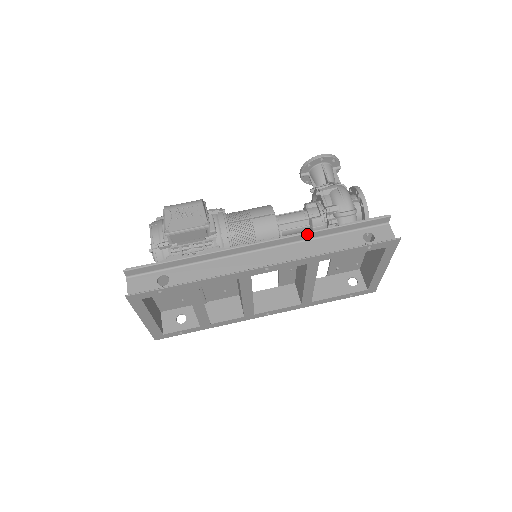
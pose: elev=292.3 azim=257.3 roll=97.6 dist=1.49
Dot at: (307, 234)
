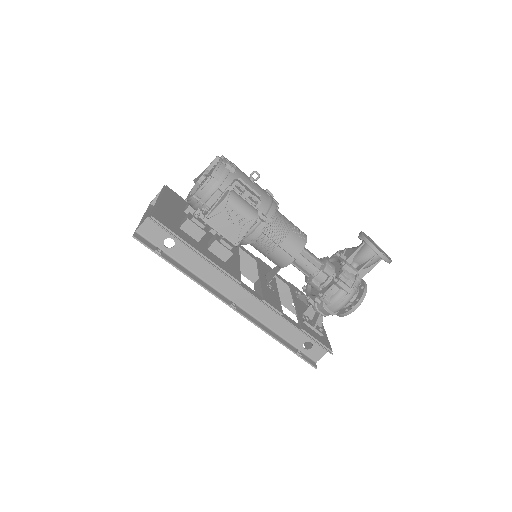
Dot at: (279, 315)
